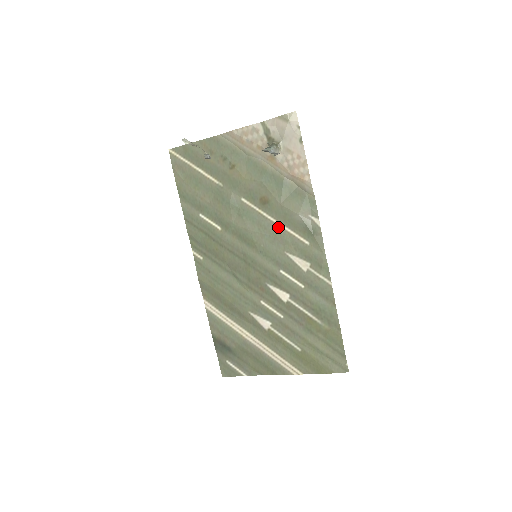
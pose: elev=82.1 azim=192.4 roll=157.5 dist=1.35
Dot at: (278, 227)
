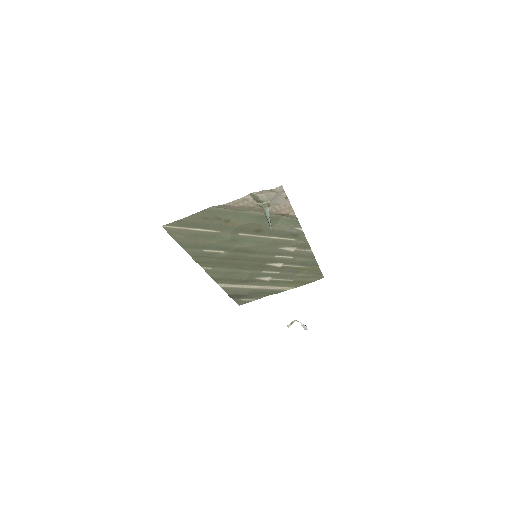
Dot at: (271, 239)
